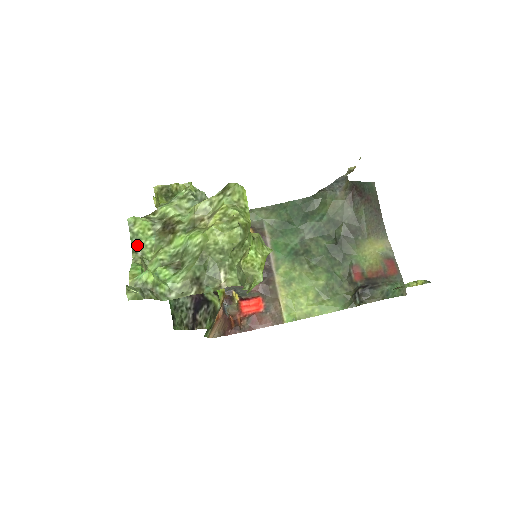
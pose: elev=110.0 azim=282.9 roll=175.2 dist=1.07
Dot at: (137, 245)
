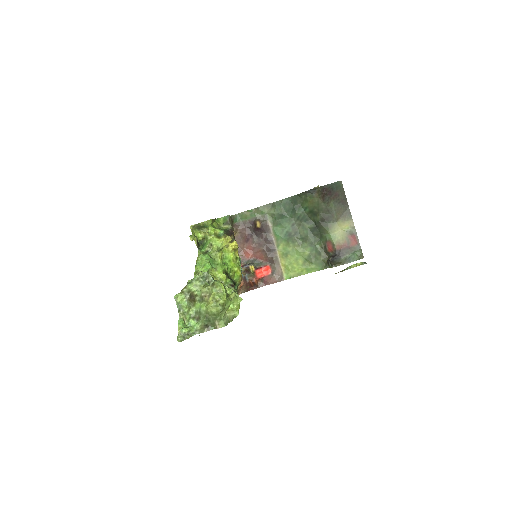
Dot at: (180, 307)
